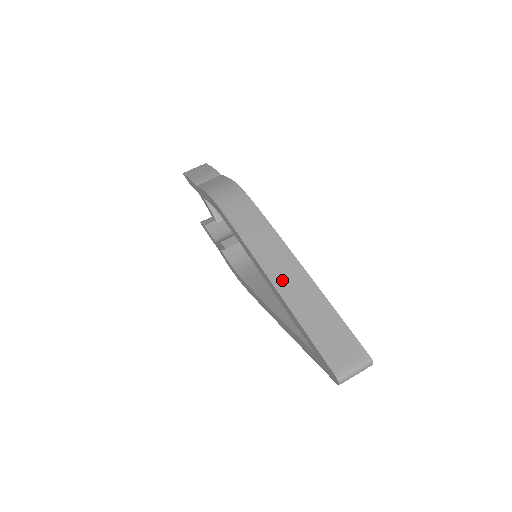
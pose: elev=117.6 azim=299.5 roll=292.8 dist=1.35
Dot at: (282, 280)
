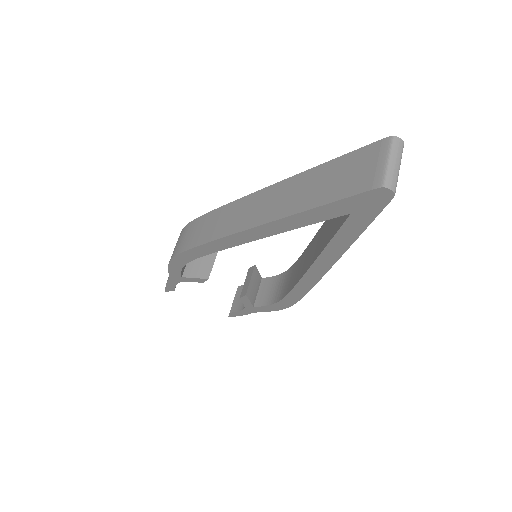
Dot at: (259, 215)
